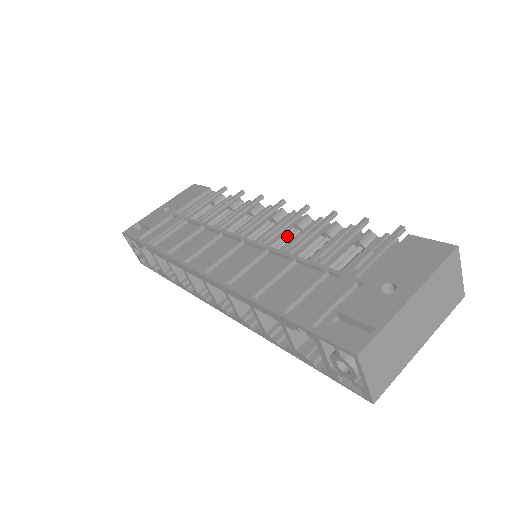
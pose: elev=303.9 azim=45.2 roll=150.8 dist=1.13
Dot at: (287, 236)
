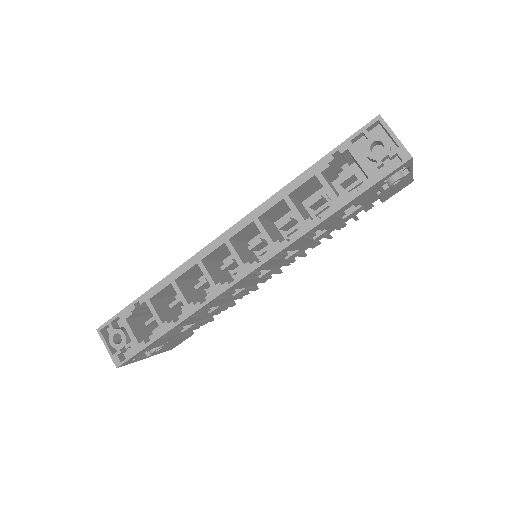
Dot at: occluded
